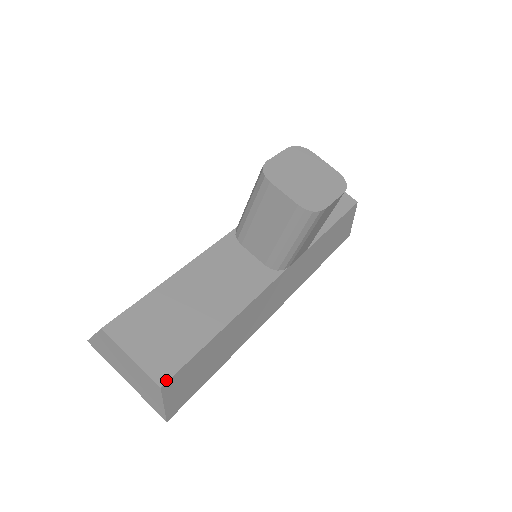
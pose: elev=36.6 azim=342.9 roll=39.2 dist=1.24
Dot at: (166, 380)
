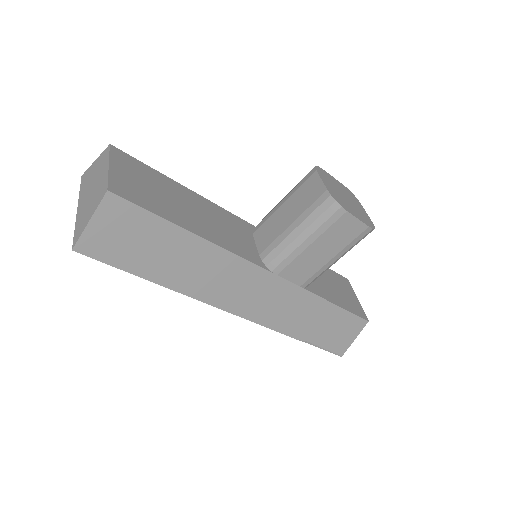
Dot at: (117, 193)
